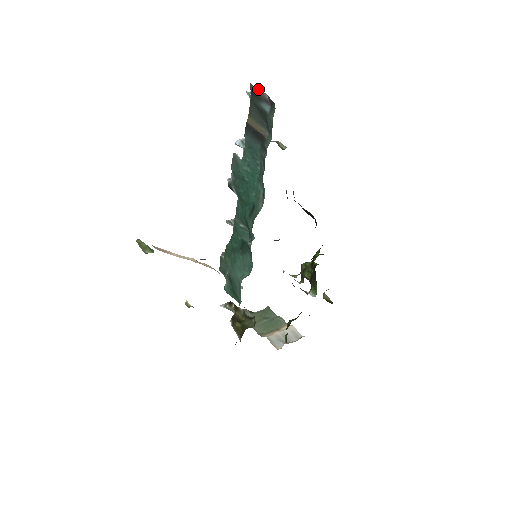
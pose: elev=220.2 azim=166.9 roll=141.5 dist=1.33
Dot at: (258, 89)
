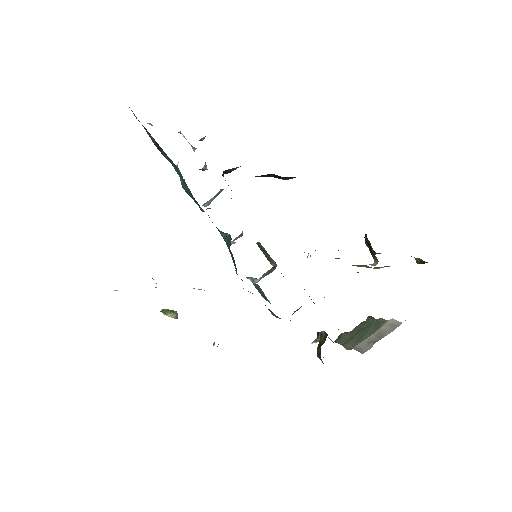
Dot at: occluded
